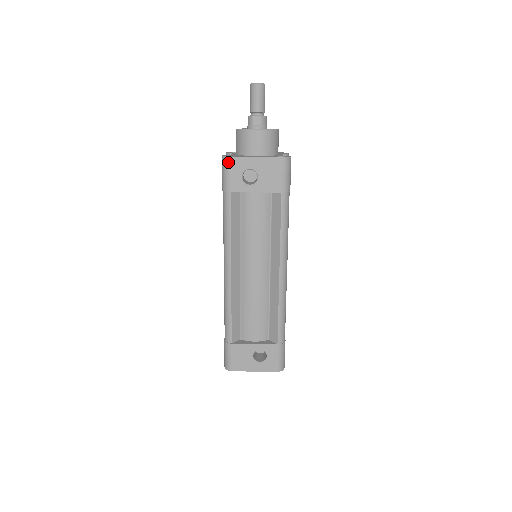
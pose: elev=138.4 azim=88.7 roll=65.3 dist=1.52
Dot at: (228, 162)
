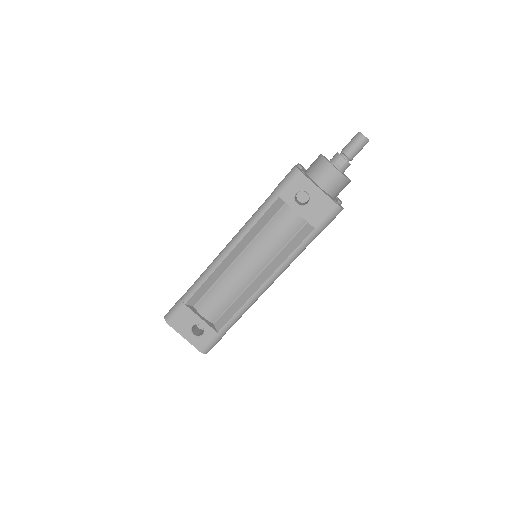
Dot at: (296, 174)
